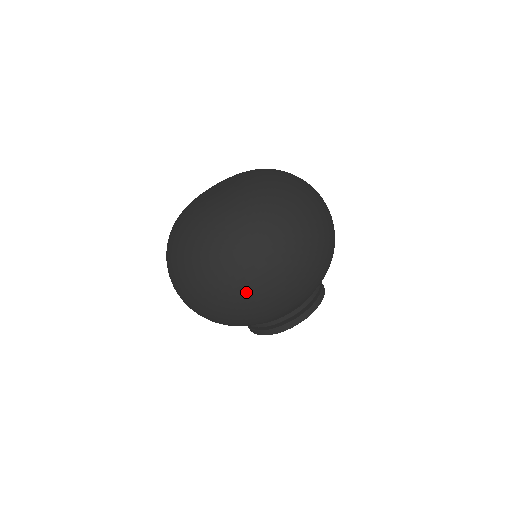
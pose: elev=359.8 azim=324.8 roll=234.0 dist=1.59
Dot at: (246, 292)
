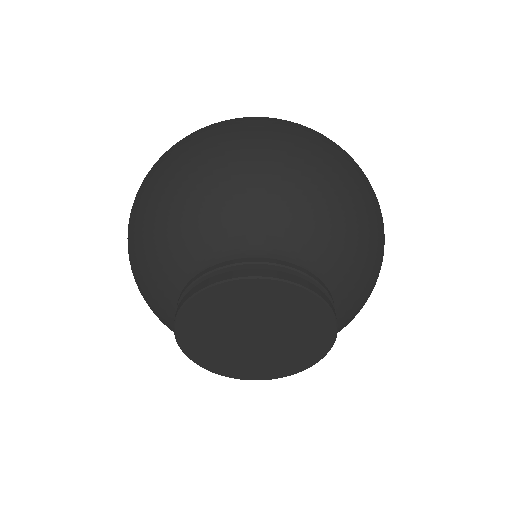
Dot at: (362, 176)
